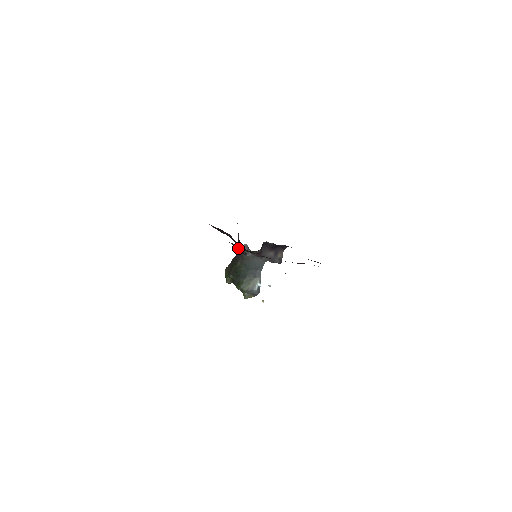
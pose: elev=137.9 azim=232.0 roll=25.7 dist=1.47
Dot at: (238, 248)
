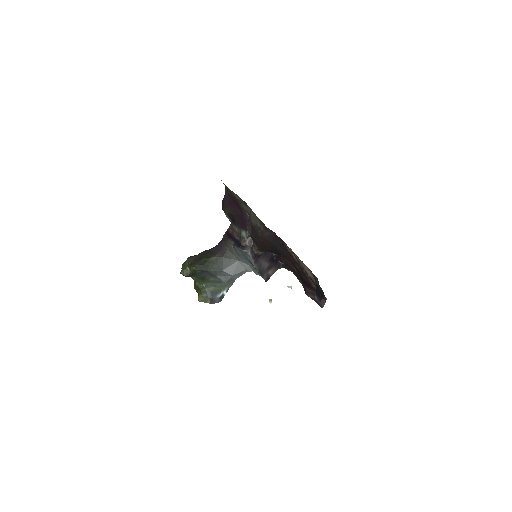
Dot at: (258, 232)
